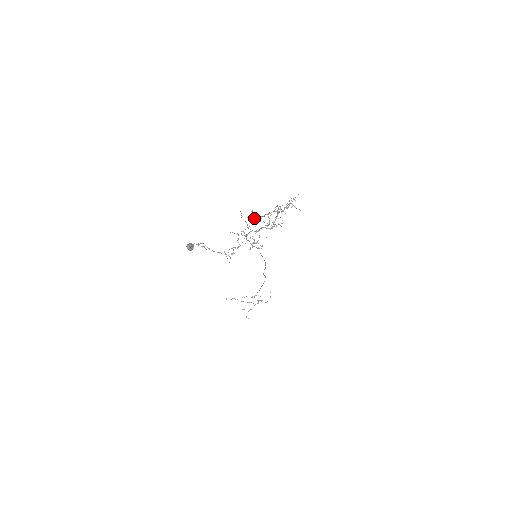
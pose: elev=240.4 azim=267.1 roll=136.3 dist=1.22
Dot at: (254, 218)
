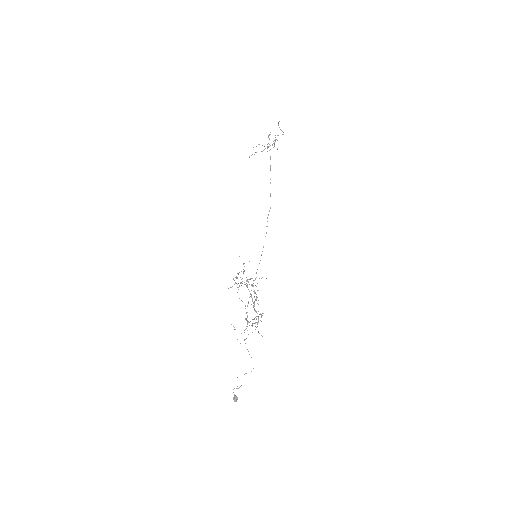
Dot at: occluded
